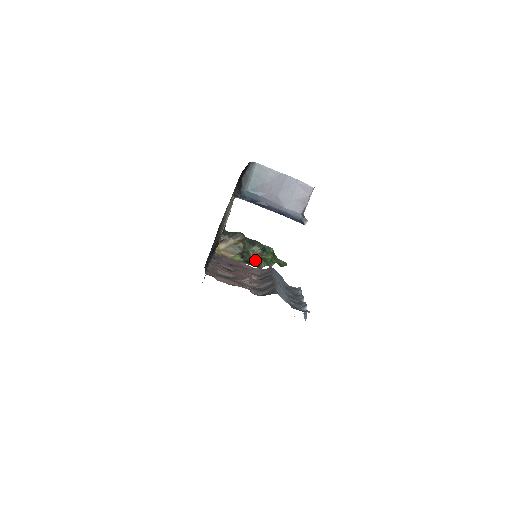
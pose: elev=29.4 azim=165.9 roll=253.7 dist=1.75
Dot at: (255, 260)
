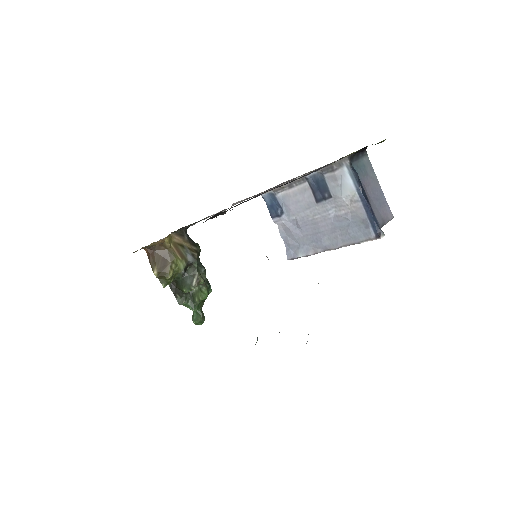
Dot at: (197, 283)
